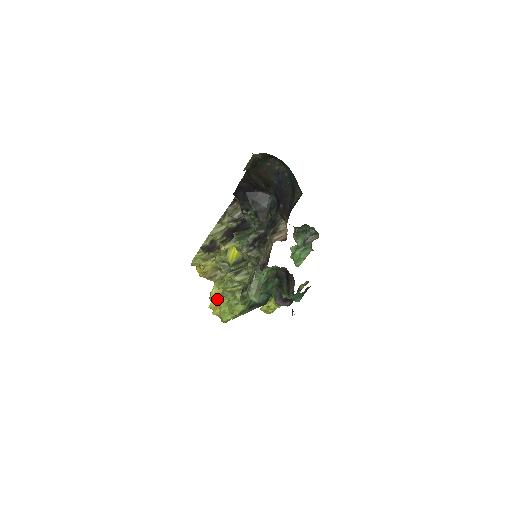
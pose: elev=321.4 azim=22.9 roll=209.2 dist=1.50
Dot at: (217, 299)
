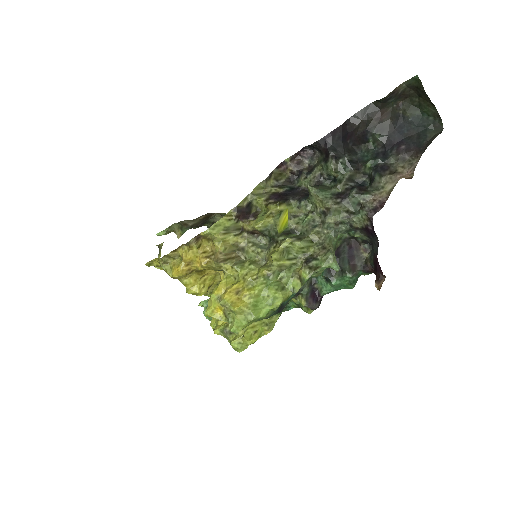
Dot at: (238, 289)
